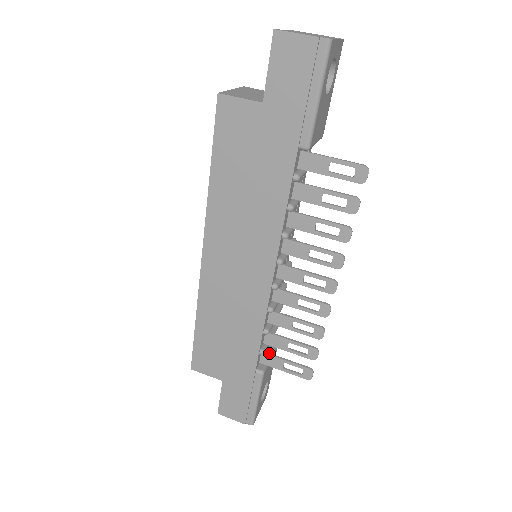
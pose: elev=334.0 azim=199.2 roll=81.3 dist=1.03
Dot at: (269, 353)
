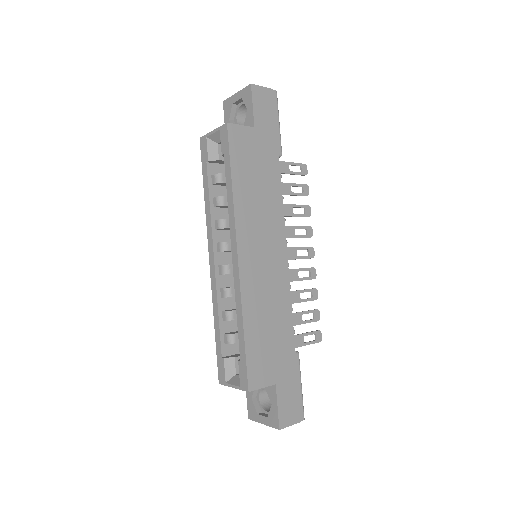
Dot at: occluded
